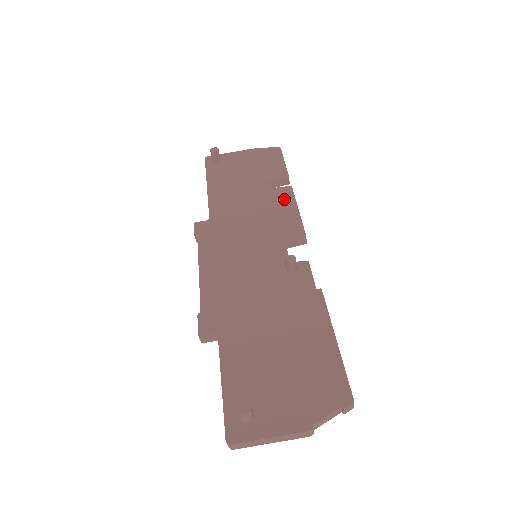
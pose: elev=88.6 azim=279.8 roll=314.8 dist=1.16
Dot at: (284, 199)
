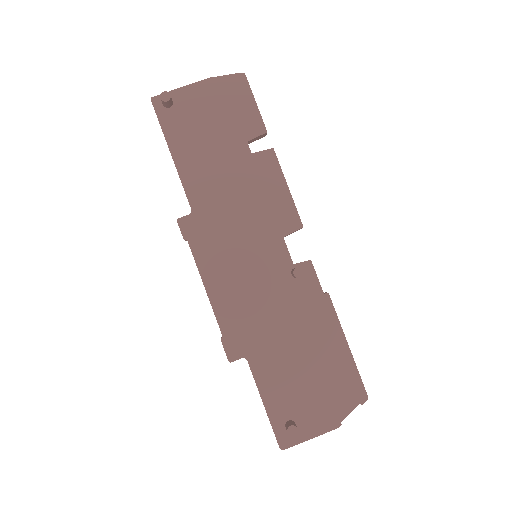
Dot at: (269, 172)
